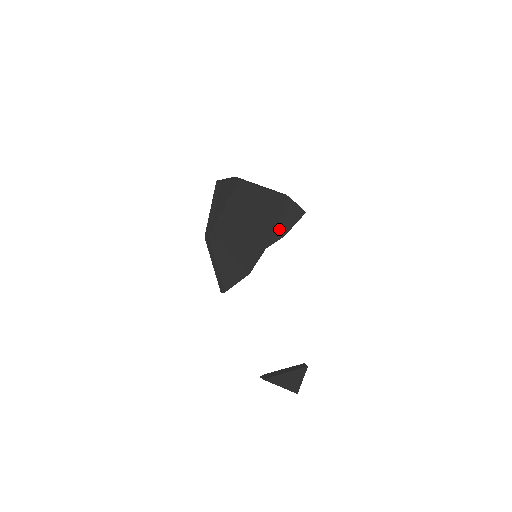
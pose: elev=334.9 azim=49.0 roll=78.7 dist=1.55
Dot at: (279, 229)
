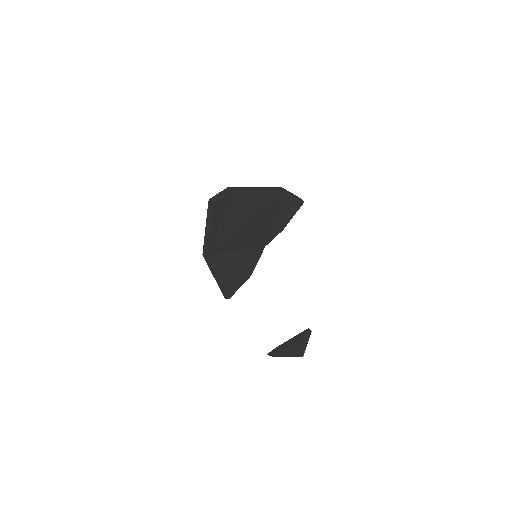
Dot at: (277, 225)
